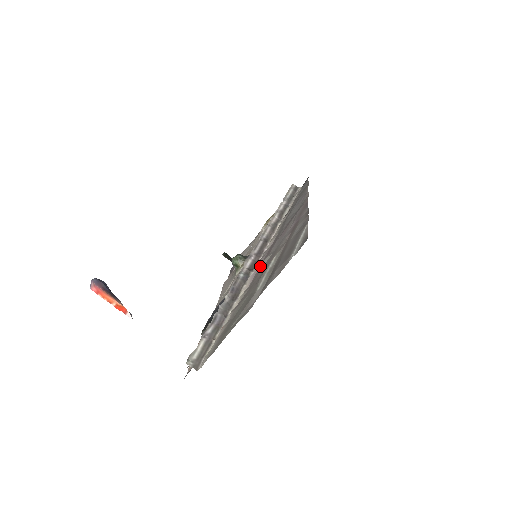
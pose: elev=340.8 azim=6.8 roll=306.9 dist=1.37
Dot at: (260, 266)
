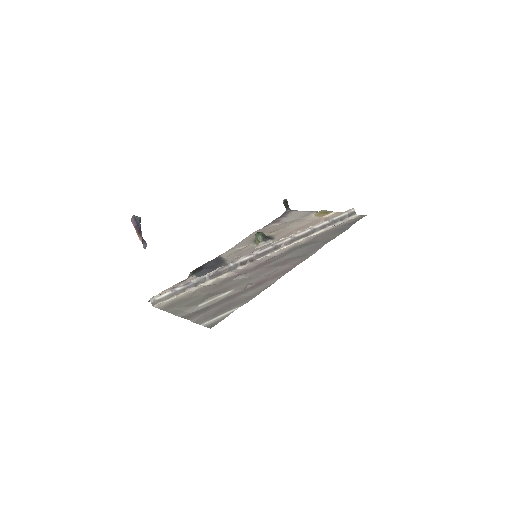
Dot at: (237, 276)
